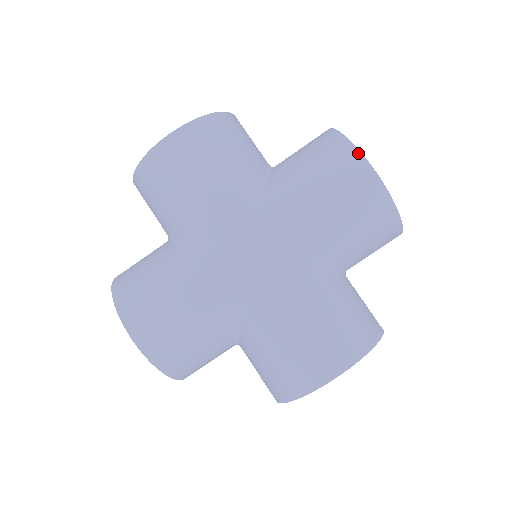
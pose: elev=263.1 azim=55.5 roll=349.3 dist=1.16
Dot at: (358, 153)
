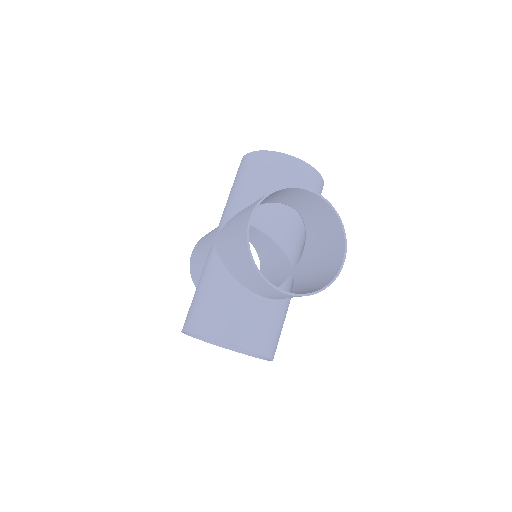
Dot at: occluded
